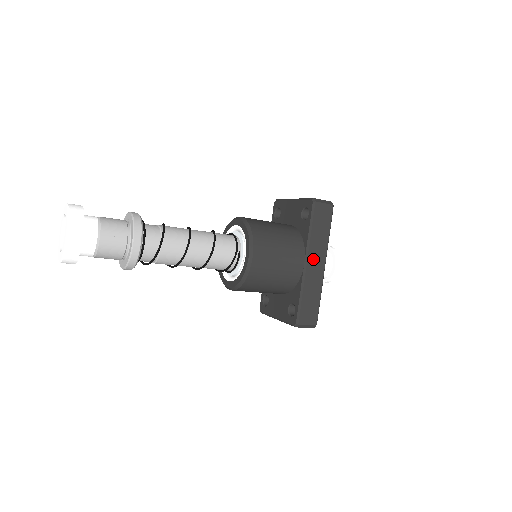
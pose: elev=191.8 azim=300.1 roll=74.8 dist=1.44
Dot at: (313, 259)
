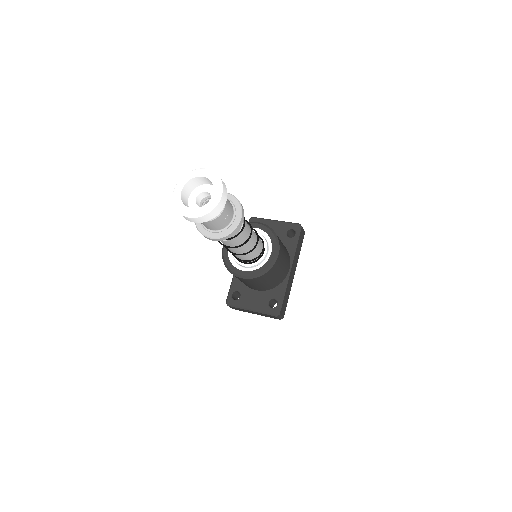
Dot at: (293, 267)
